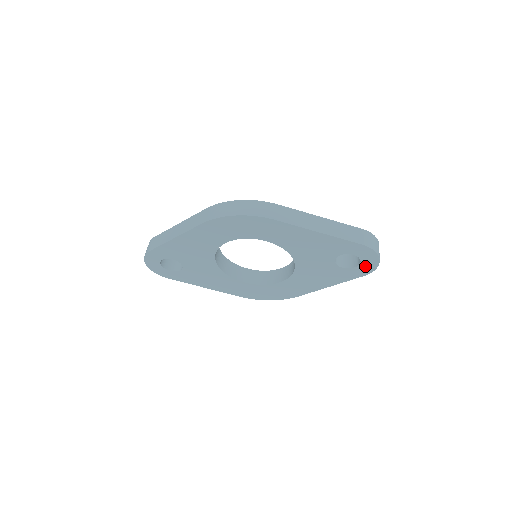
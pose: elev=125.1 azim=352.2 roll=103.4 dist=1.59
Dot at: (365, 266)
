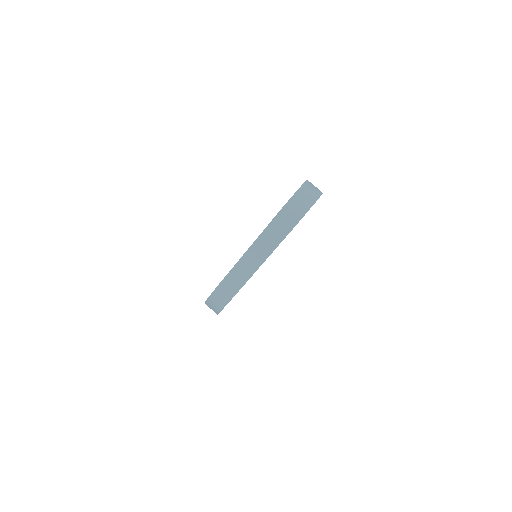
Dot at: occluded
